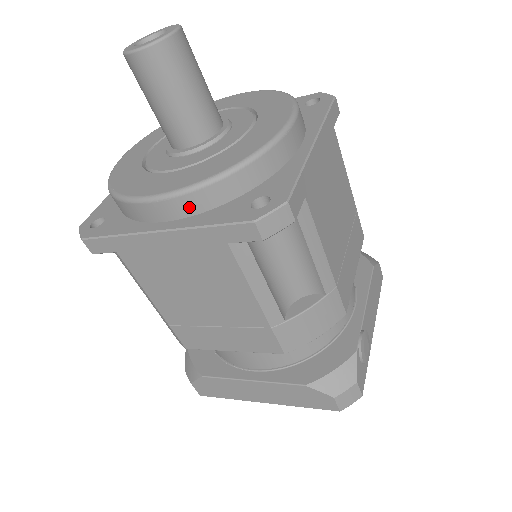
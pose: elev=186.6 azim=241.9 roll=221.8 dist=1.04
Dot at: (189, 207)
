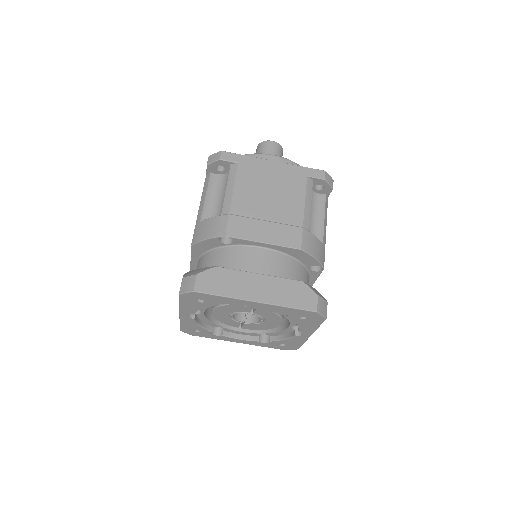
Dot at: occluded
